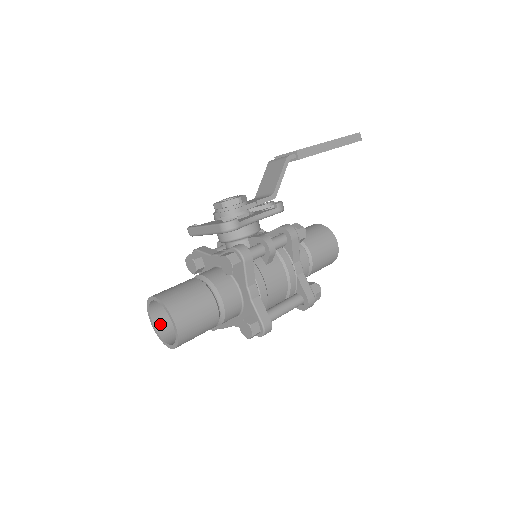
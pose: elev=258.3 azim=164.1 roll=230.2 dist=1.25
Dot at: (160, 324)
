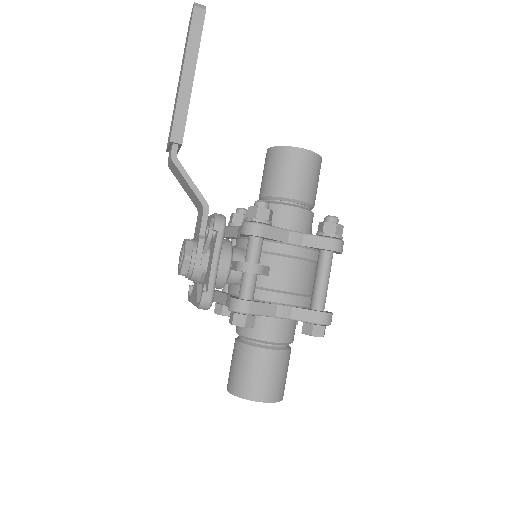
Dot at: occluded
